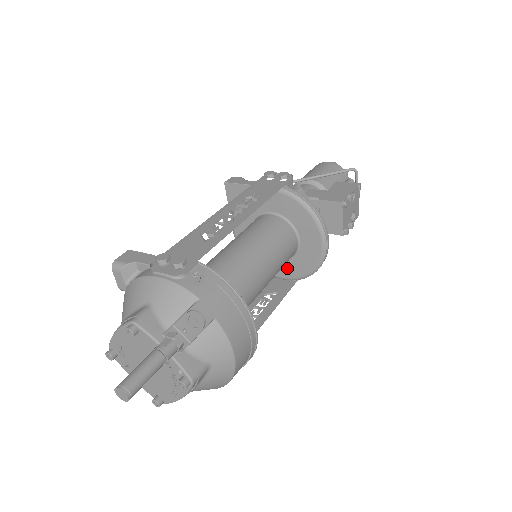
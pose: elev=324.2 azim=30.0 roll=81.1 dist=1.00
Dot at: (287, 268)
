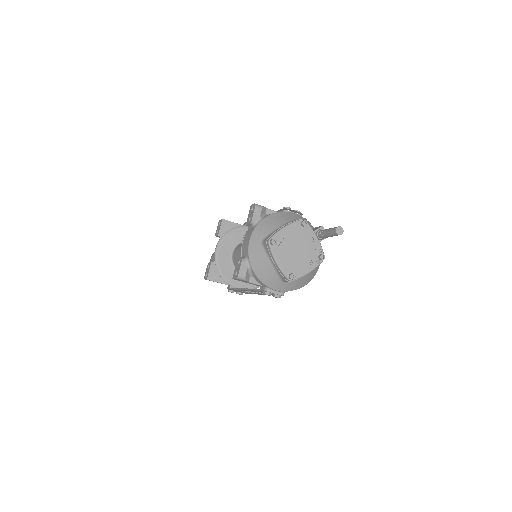
Dot at: occluded
